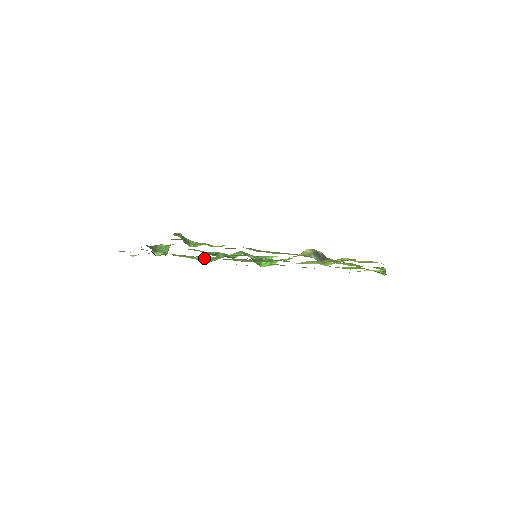
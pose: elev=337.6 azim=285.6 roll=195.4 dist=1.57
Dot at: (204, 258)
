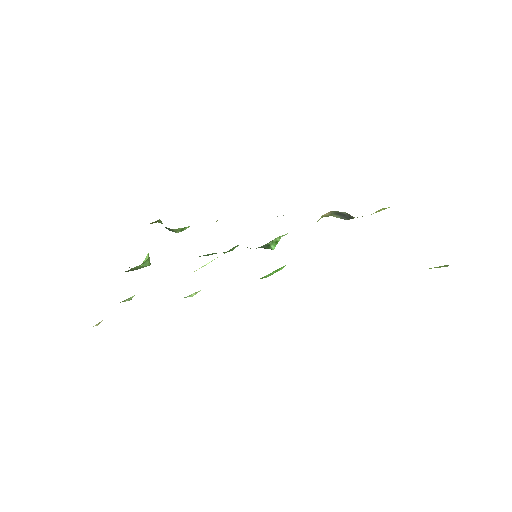
Dot at: occluded
